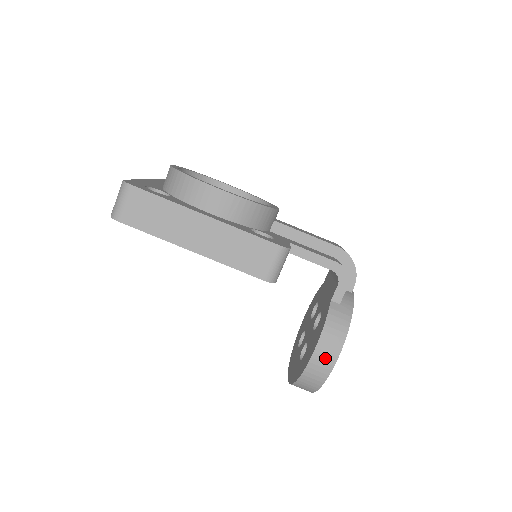
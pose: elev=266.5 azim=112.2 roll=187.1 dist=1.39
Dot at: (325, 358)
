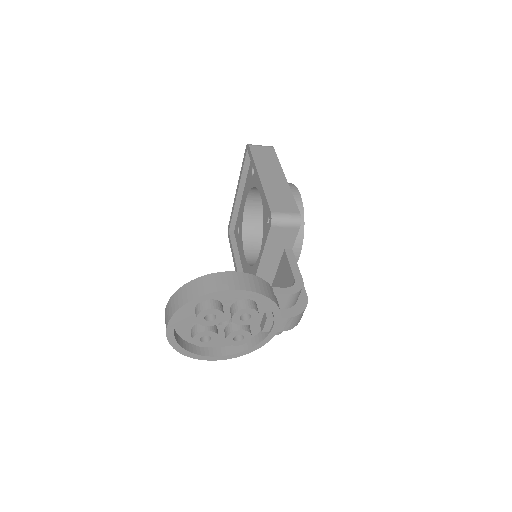
Dot at: (232, 281)
